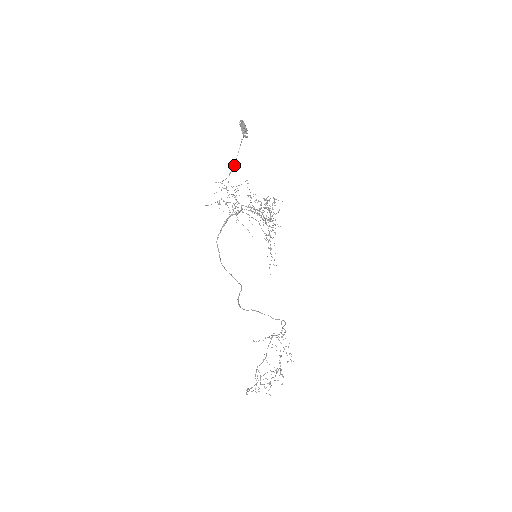
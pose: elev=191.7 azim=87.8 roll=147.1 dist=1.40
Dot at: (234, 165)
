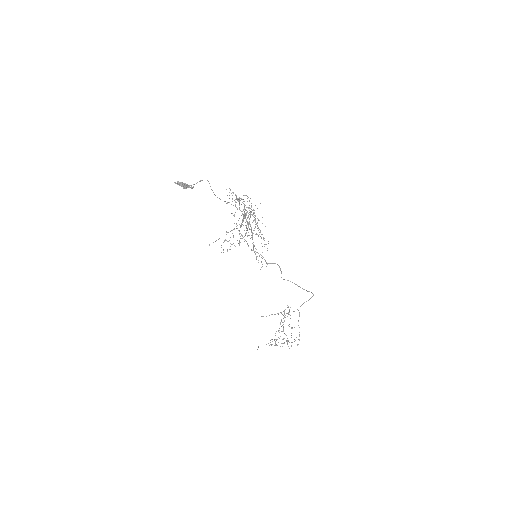
Dot at: (213, 192)
